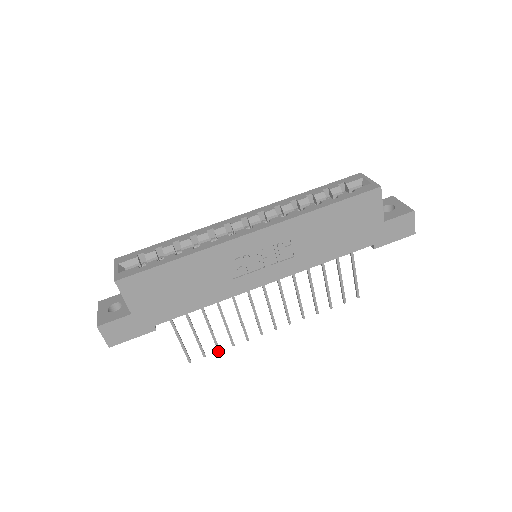
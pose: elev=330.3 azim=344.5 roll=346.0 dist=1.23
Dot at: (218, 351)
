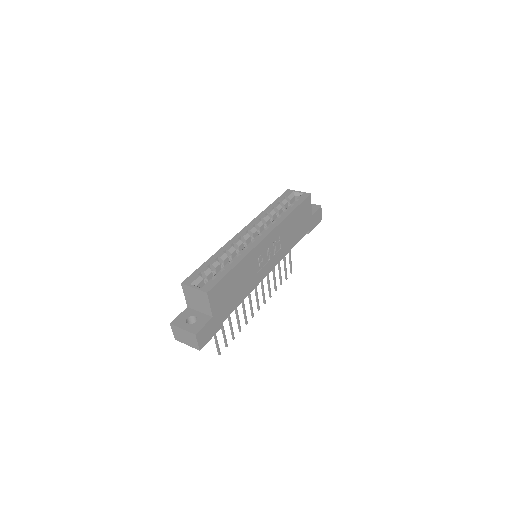
Dot at: occluded
